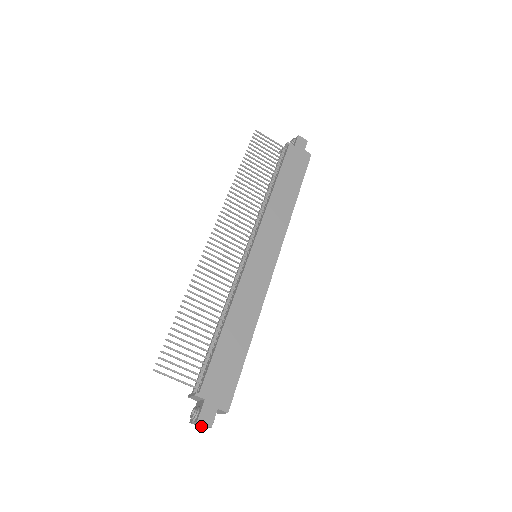
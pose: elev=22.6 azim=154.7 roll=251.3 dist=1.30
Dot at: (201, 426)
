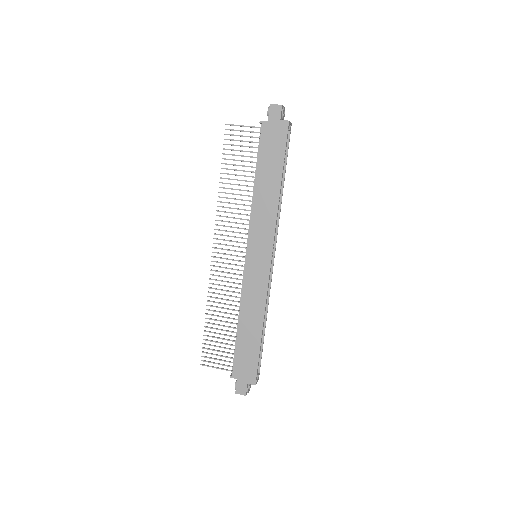
Dot at: occluded
